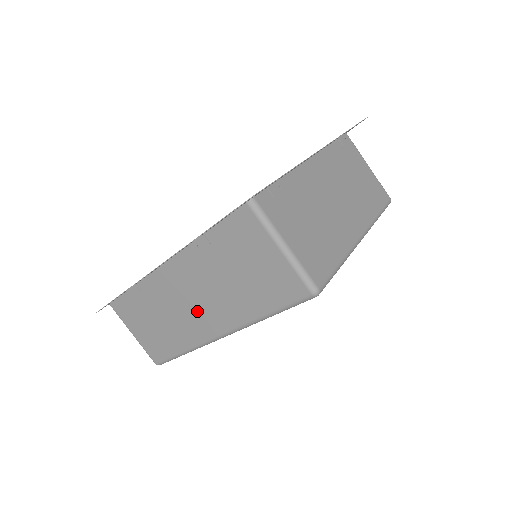
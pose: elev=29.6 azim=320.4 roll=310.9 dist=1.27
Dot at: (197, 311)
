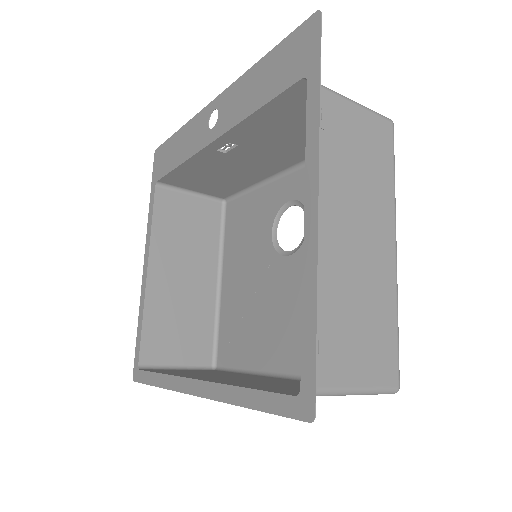
Dot at: occluded
